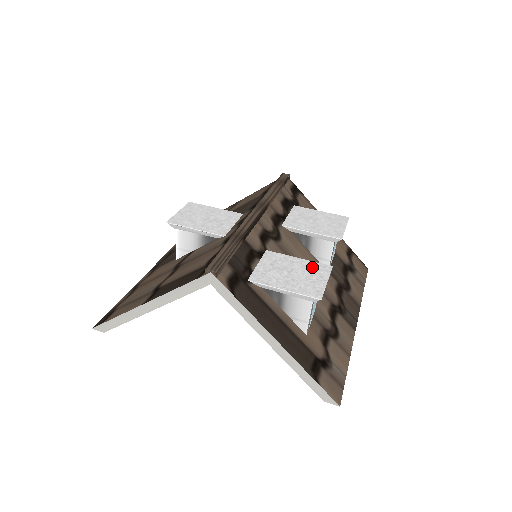
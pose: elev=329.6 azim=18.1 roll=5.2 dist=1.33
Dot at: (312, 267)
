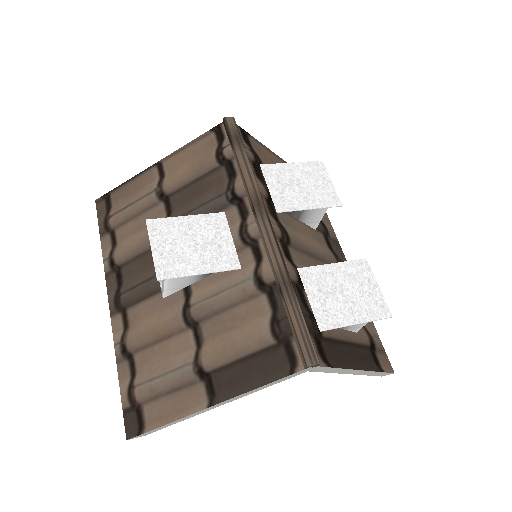
Dot at: (353, 271)
